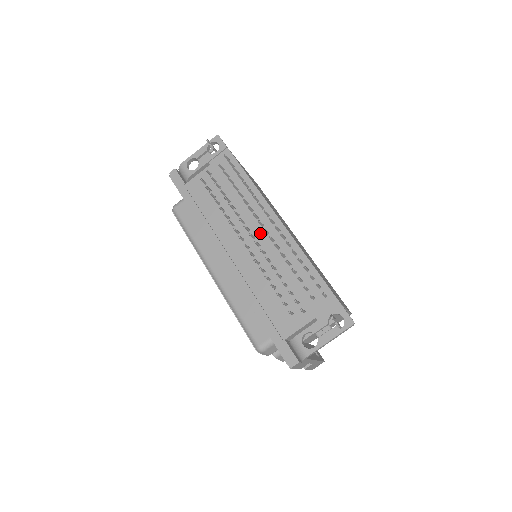
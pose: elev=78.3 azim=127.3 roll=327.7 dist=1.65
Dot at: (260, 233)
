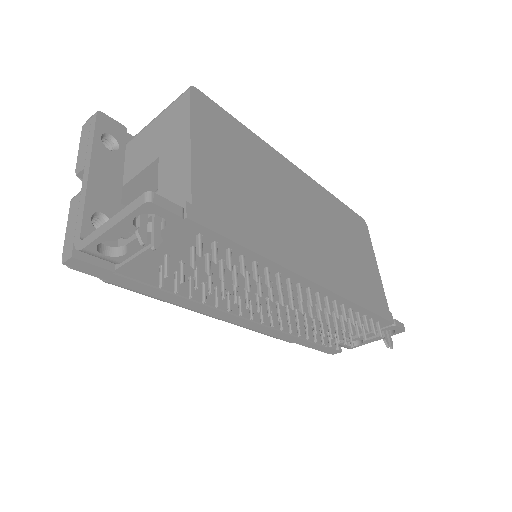
Dot at: (287, 298)
